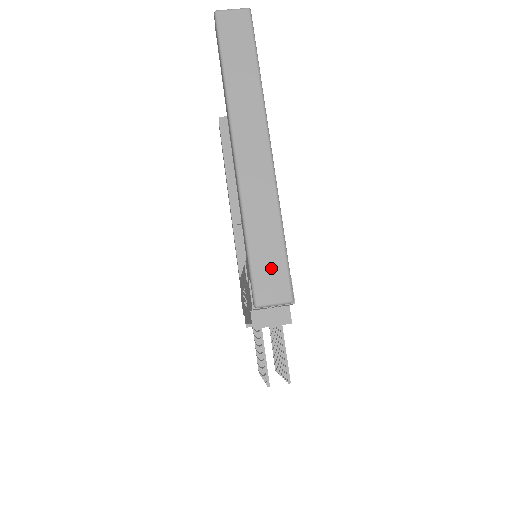
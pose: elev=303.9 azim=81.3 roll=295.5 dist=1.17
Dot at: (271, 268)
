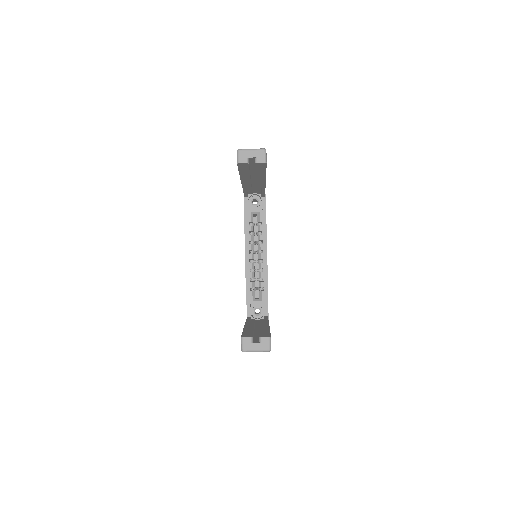
Dot at: occluded
